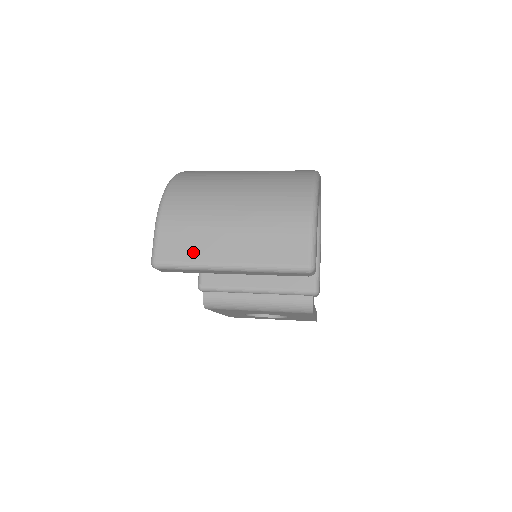
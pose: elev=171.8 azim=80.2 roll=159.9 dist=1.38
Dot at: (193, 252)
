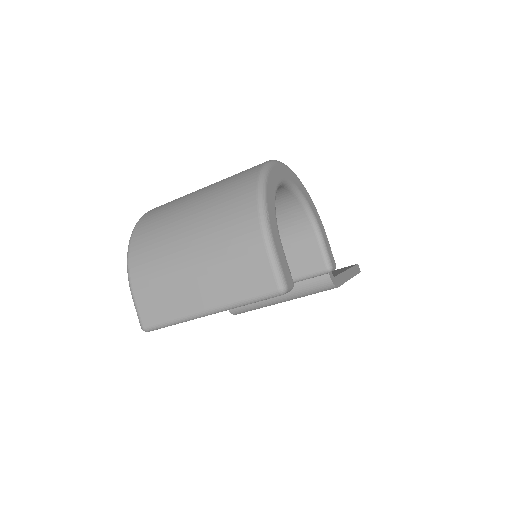
Dot at: (171, 308)
